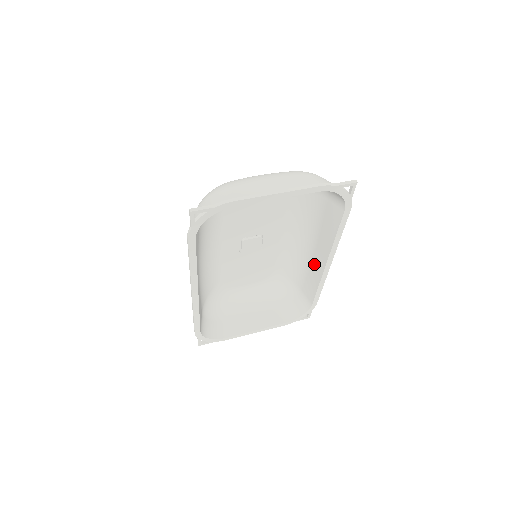
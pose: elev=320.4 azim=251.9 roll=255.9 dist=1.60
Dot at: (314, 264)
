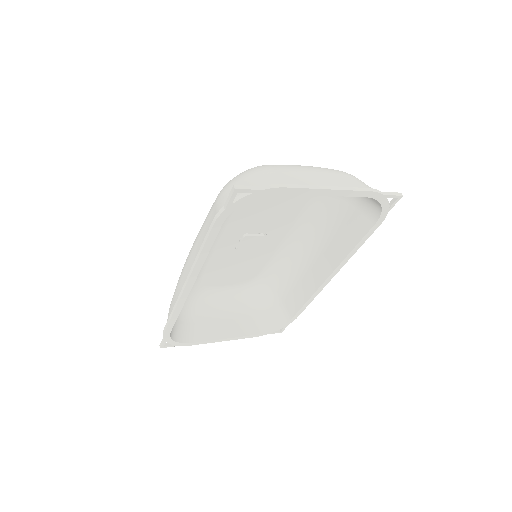
Dot at: (310, 275)
